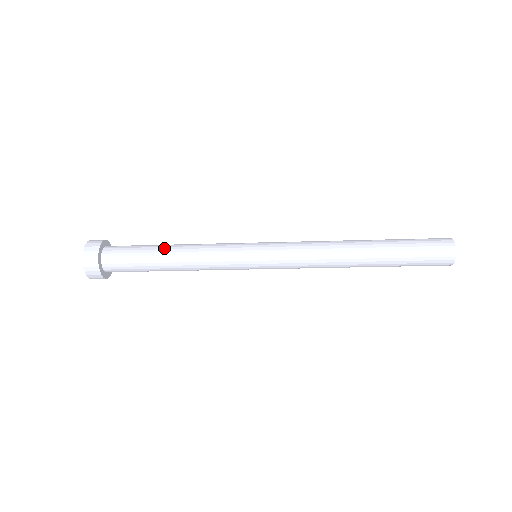
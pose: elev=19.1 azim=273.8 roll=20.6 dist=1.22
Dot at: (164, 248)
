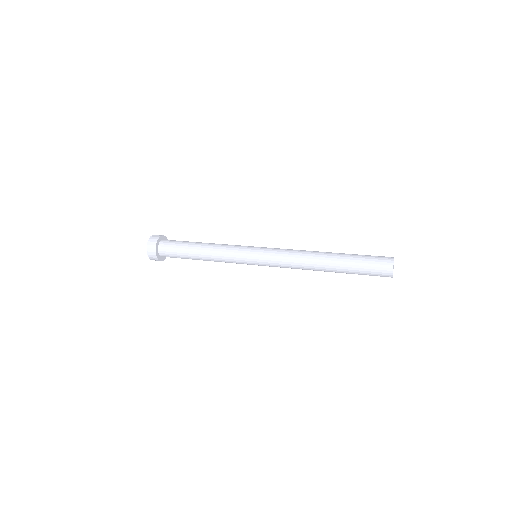
Dot at: (197, 244)
